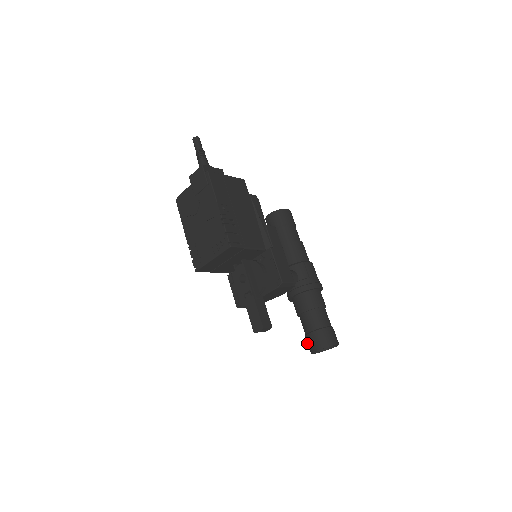
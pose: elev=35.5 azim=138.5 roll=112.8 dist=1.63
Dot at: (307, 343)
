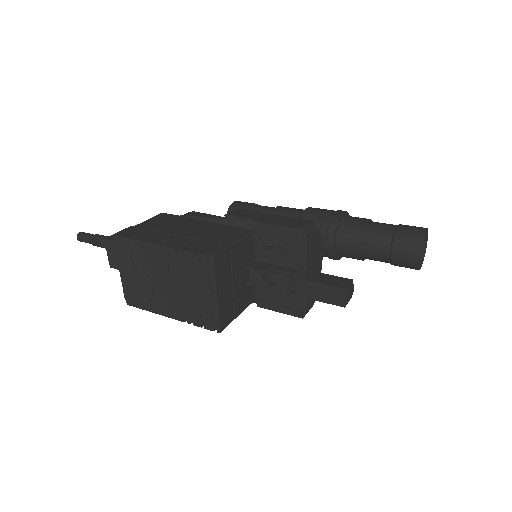
Dot at: occluded
